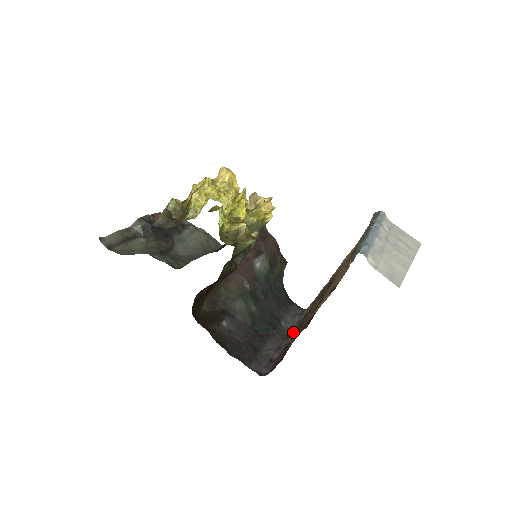
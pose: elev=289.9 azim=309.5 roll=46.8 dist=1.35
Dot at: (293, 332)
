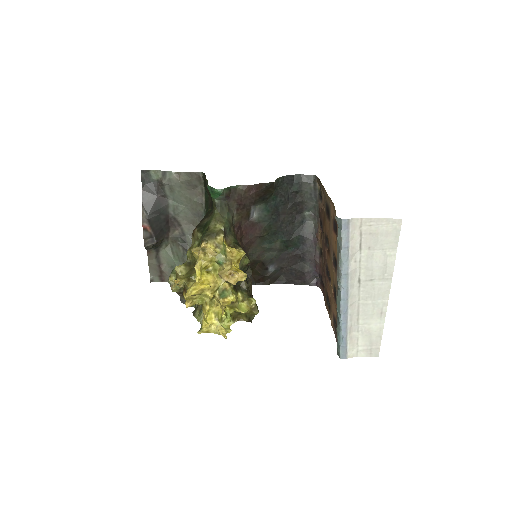
Dot at: (318, 222)
